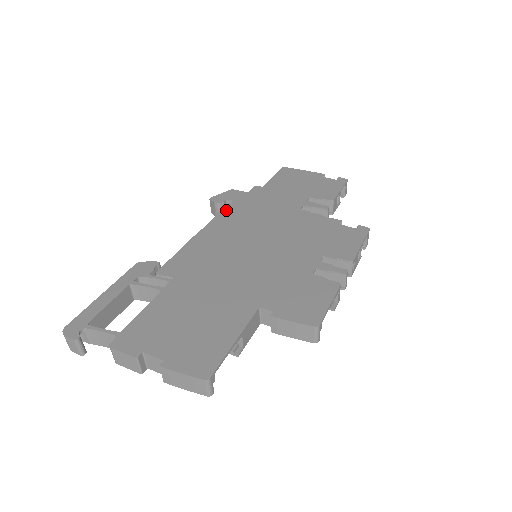
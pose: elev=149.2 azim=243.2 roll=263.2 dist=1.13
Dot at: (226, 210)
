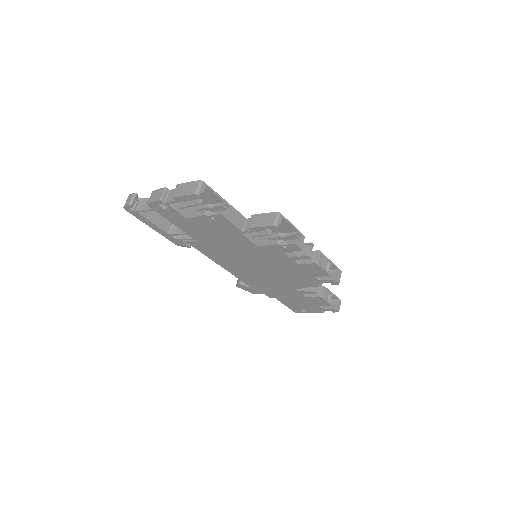
Dot at: occluded
